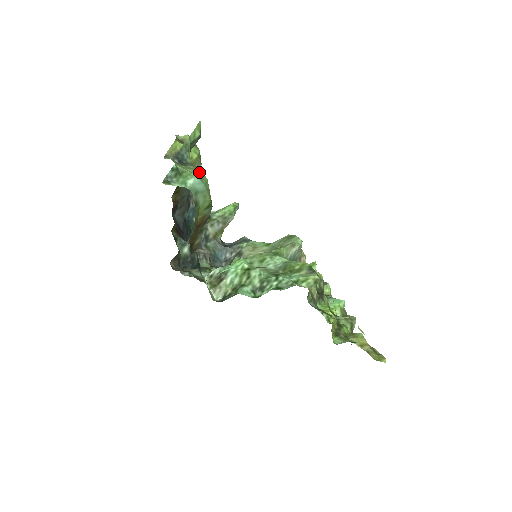
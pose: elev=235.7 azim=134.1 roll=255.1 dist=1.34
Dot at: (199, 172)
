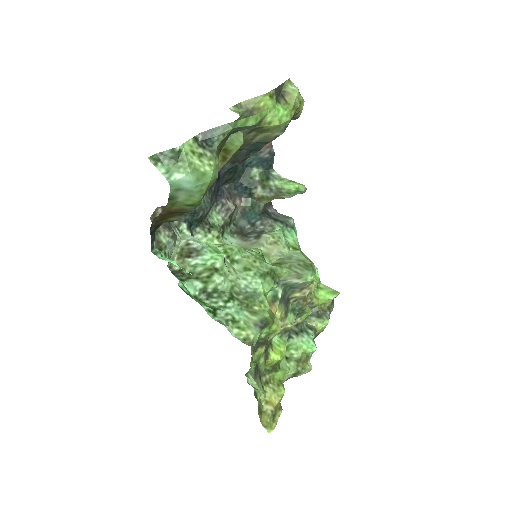
Dot at: (206, 168)
